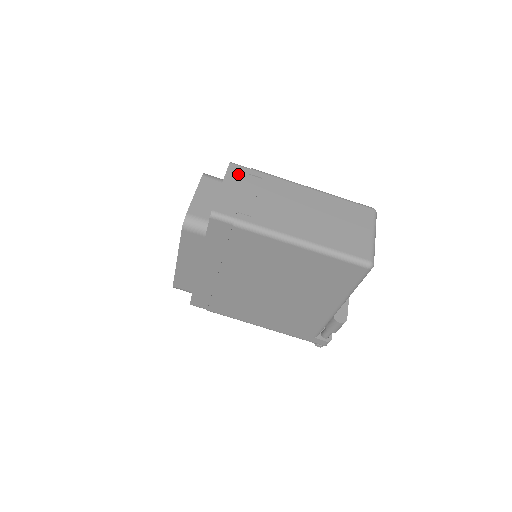
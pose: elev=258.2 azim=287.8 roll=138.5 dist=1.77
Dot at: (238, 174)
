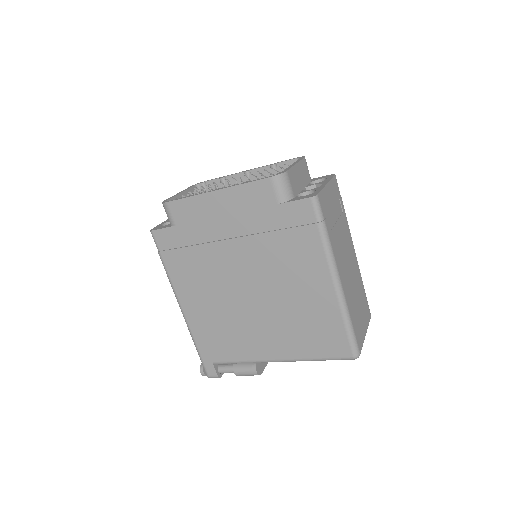
Dot at: (336, 189)
